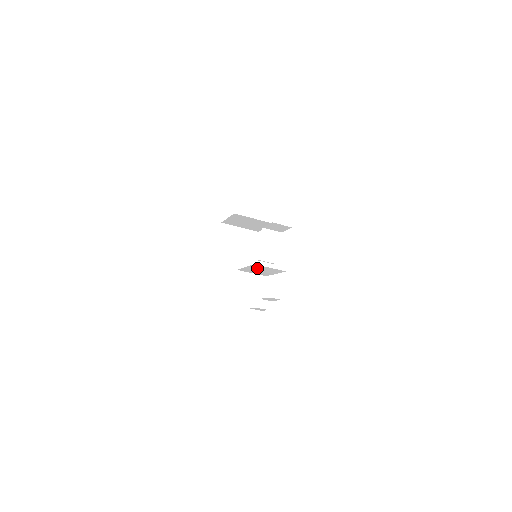
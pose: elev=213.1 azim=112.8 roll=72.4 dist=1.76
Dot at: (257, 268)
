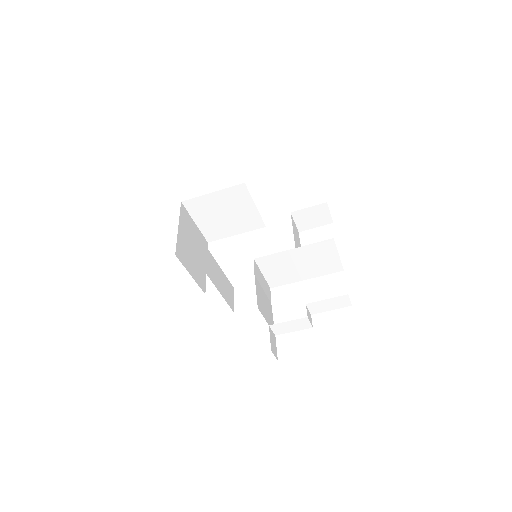
Dot at: (310, 255)
